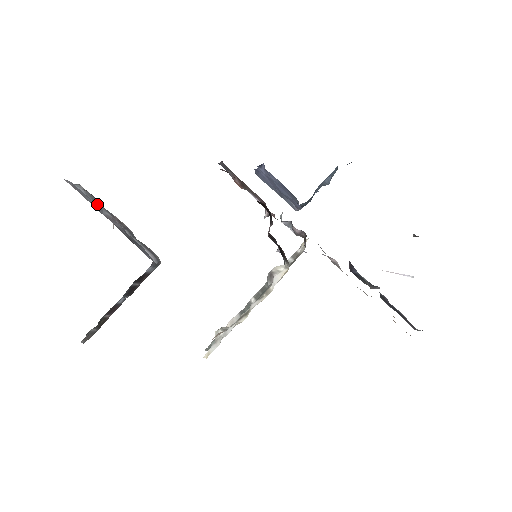
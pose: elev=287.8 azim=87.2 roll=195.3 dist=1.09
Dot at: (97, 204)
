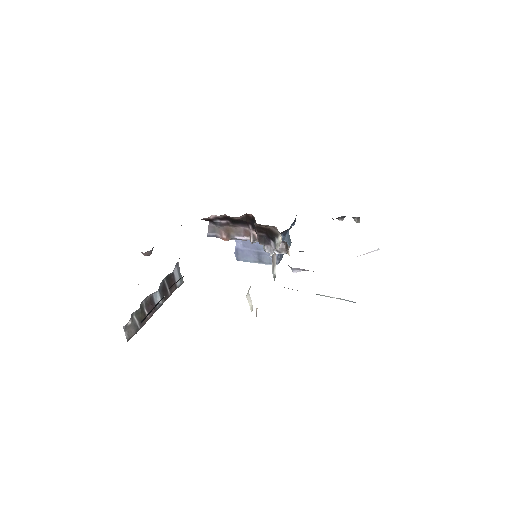
Dot at: occluded
